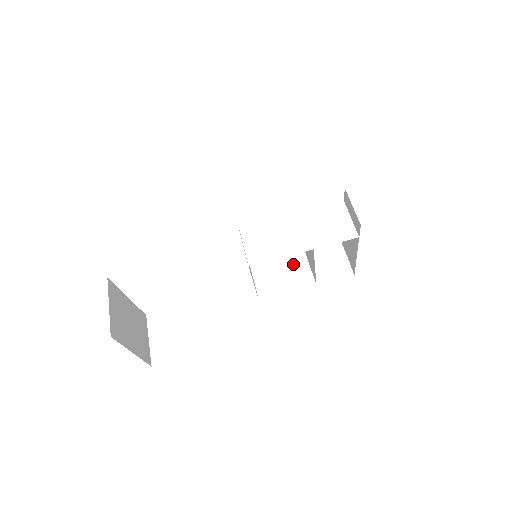
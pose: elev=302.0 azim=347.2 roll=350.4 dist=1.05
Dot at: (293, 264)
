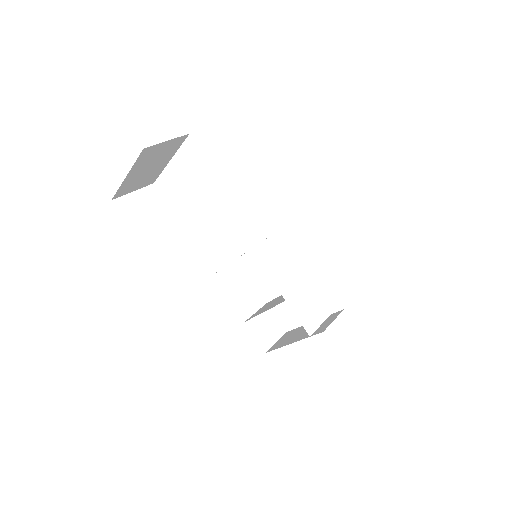
Dot at: (253, 296)
